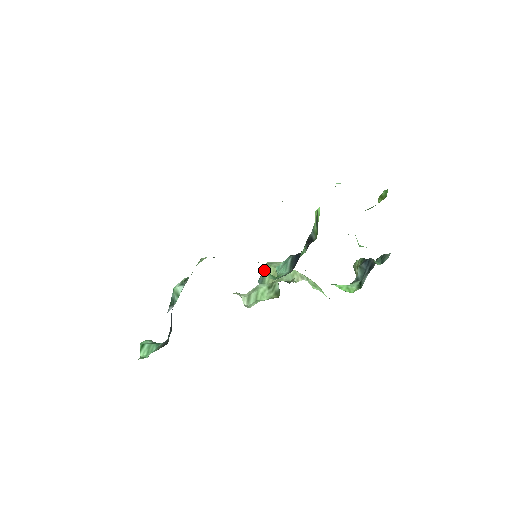
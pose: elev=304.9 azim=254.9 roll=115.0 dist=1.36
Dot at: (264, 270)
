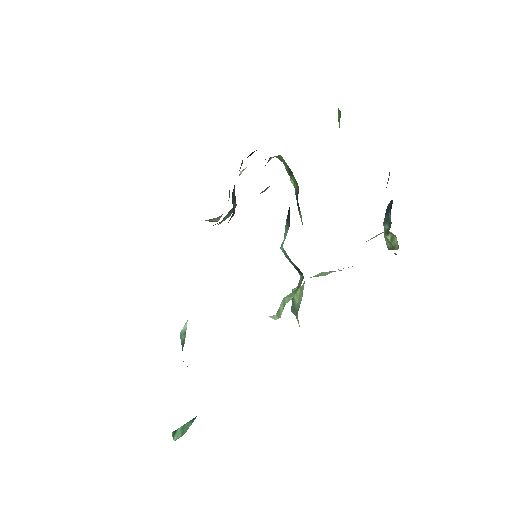
Dot at: occluded
